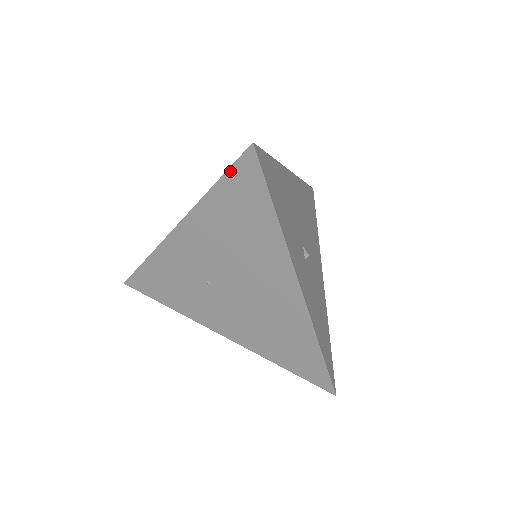
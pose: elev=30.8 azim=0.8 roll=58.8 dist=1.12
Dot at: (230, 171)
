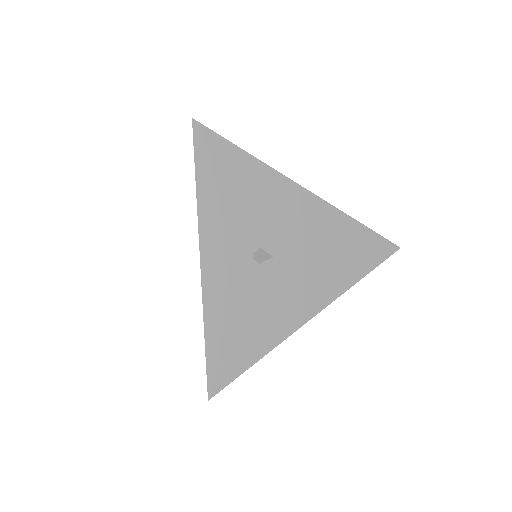
Dot at: occluded
